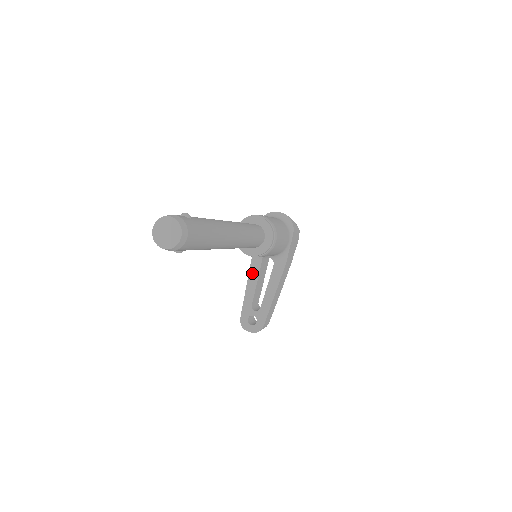
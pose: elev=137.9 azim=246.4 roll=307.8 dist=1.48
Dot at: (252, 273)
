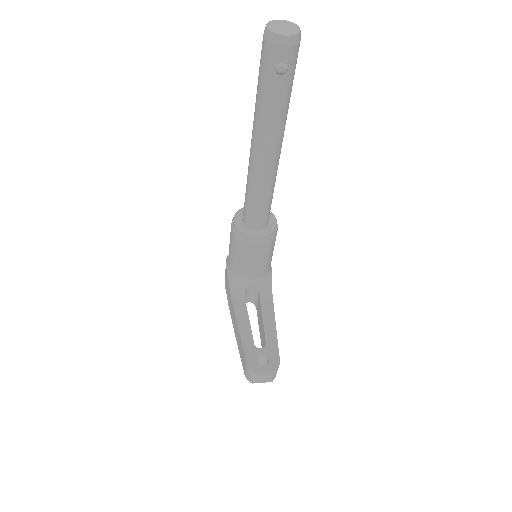
Dot at: (239, 312)
